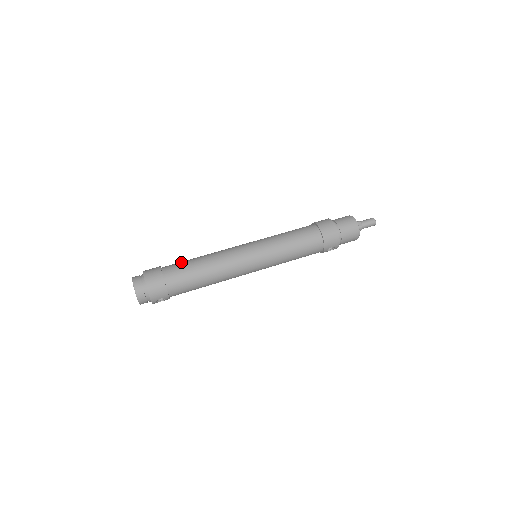
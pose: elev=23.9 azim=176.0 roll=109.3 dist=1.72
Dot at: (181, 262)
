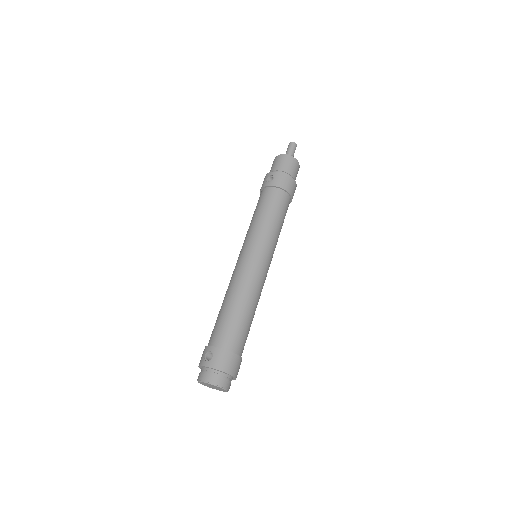
Dot at: (231, 326)
